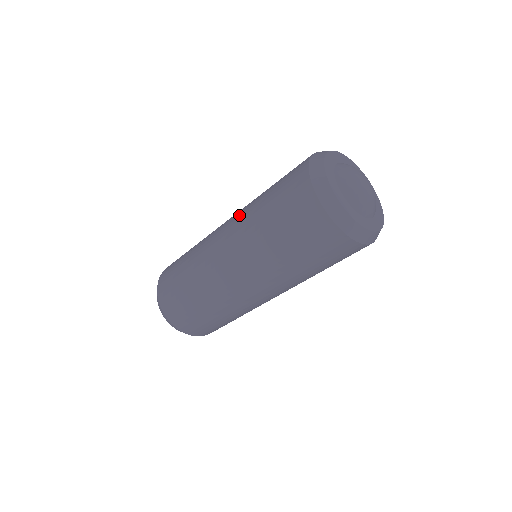
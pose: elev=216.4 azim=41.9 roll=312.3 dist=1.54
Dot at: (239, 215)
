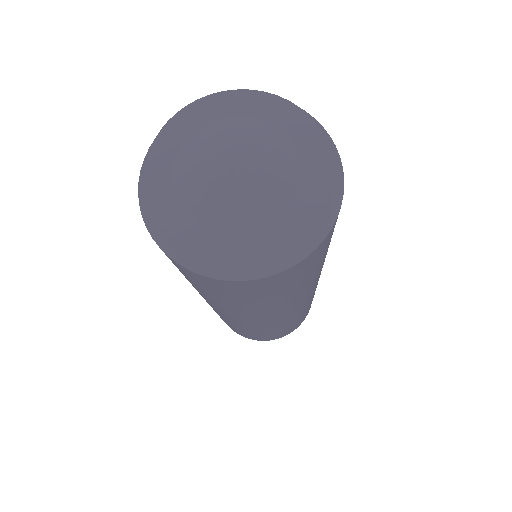
Dot at: occluded
